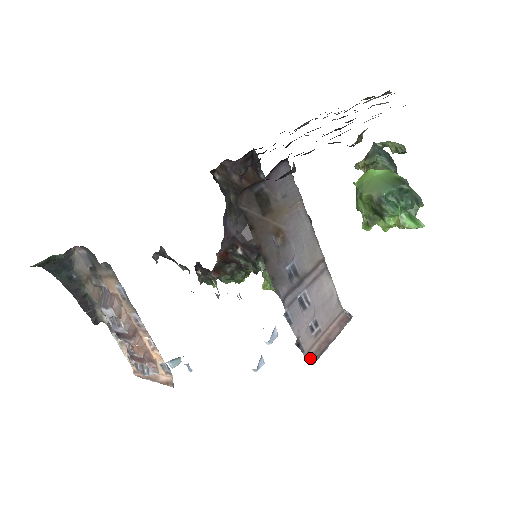
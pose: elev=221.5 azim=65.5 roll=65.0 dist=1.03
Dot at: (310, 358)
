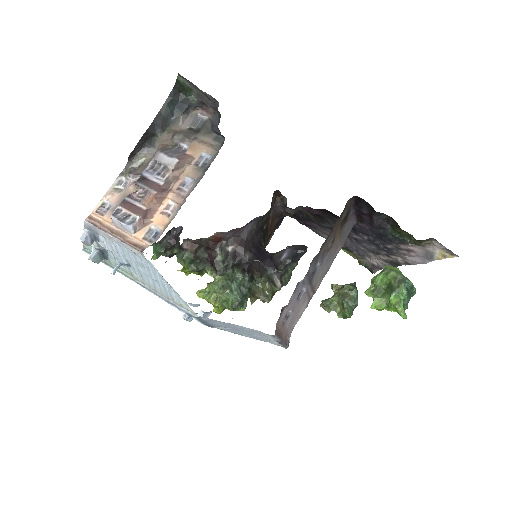
Dot at: (276, 328)
